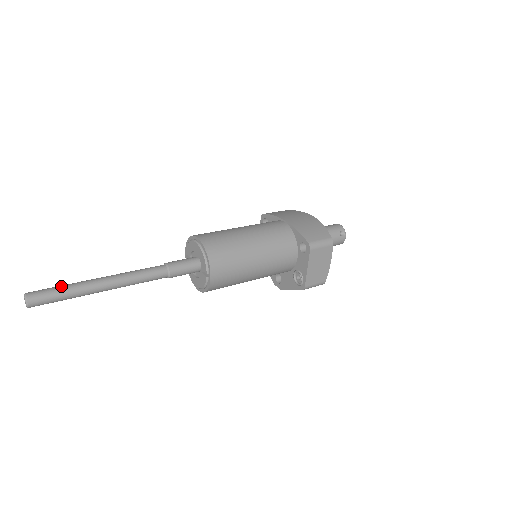
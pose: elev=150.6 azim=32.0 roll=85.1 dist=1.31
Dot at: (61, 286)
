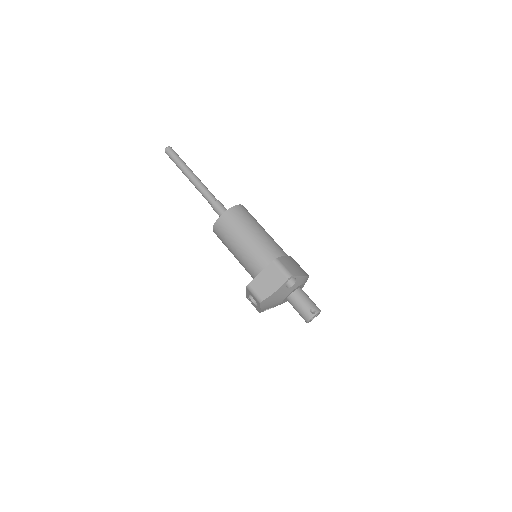
Dot at: occluded
